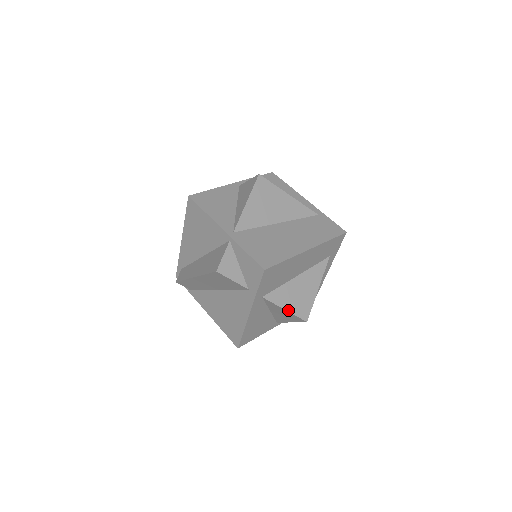
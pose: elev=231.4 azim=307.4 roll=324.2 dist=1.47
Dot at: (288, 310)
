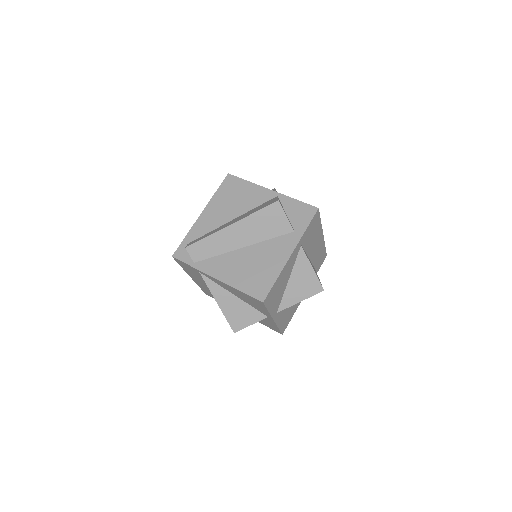
Dot at: occluded
